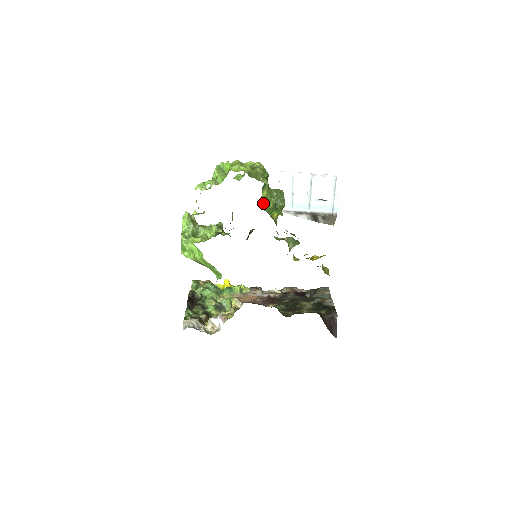
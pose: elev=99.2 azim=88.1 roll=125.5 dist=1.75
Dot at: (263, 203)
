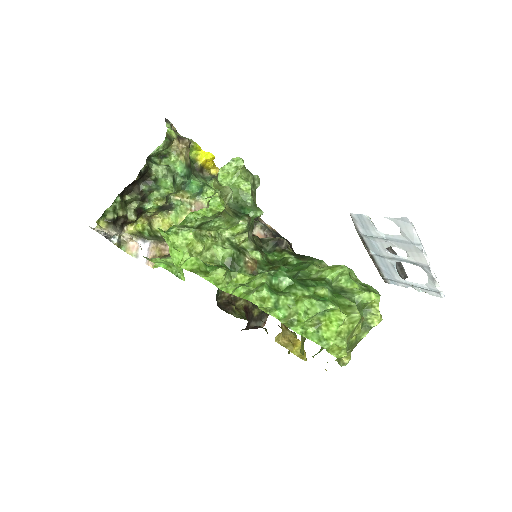
Dot at: occluded
